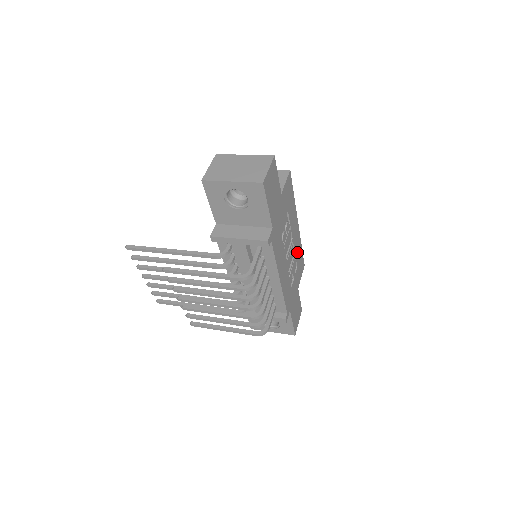
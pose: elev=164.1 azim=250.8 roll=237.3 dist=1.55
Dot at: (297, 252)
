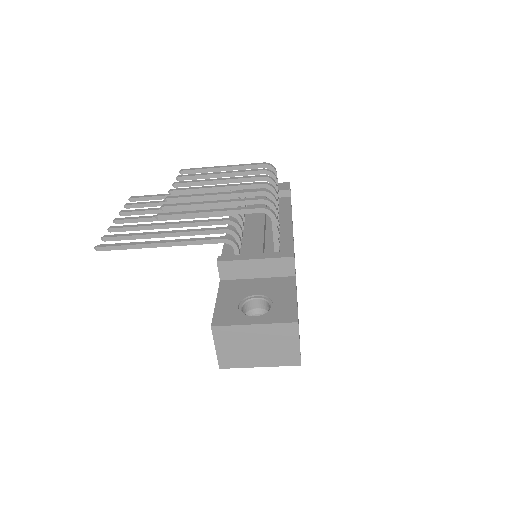
Dot at: occluded
